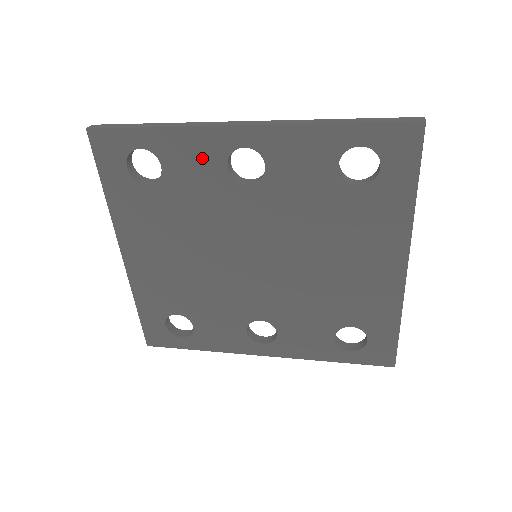
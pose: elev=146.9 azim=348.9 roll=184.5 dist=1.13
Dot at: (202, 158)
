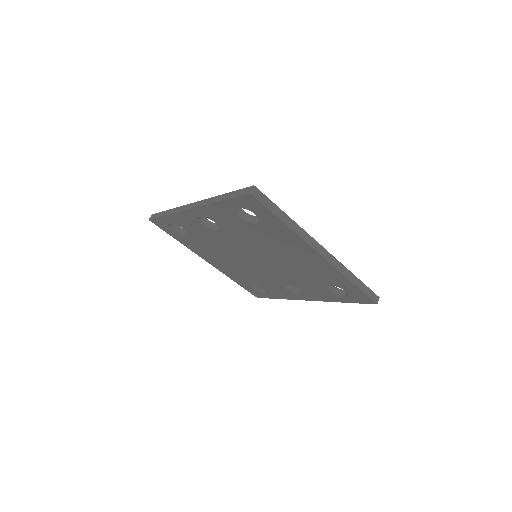
Dot at: (192, 223)
